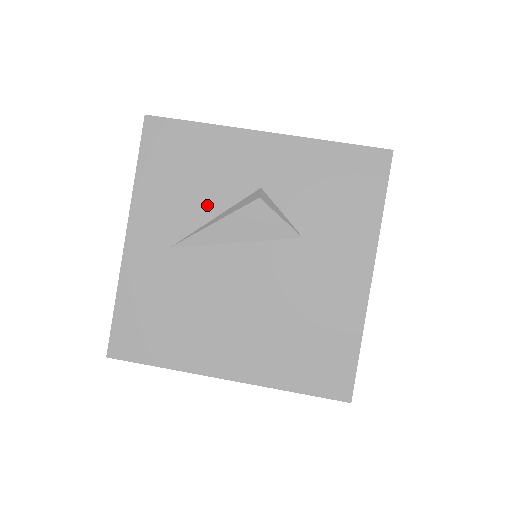
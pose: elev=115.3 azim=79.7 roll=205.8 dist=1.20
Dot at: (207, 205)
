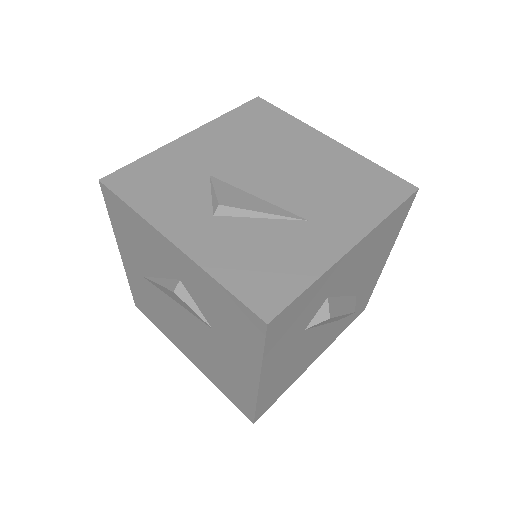
Dot at: (153, 267)
